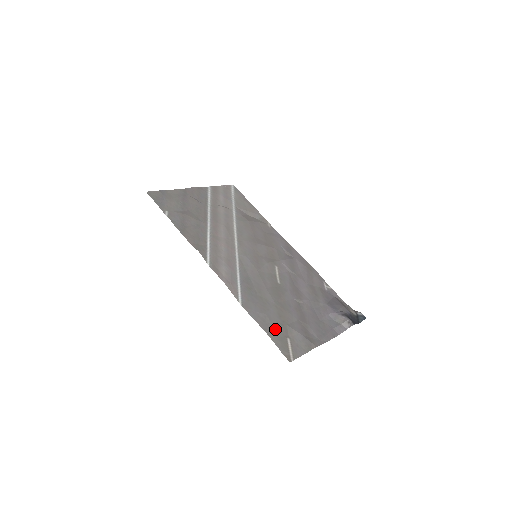
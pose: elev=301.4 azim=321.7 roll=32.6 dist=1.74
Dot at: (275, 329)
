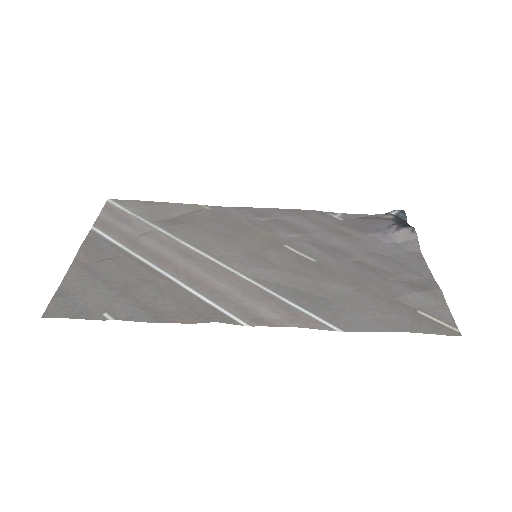
Dot at: (400, 317)
